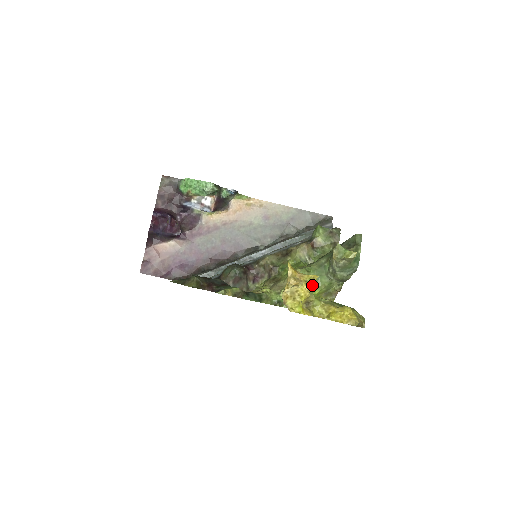
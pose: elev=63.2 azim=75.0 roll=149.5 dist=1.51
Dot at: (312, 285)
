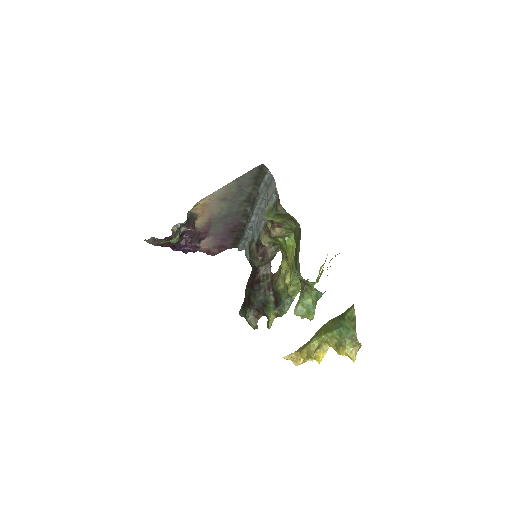
Dot at: (308, 358)
